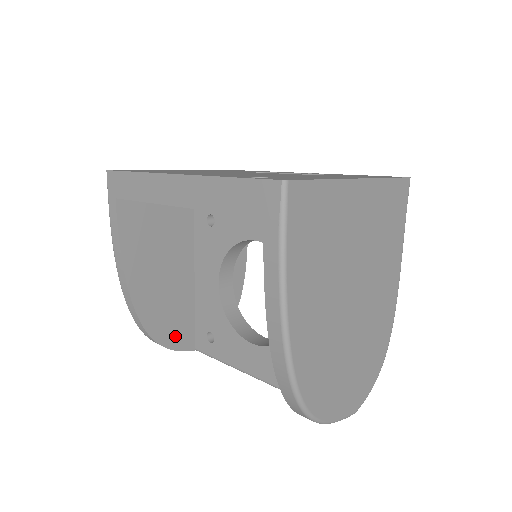
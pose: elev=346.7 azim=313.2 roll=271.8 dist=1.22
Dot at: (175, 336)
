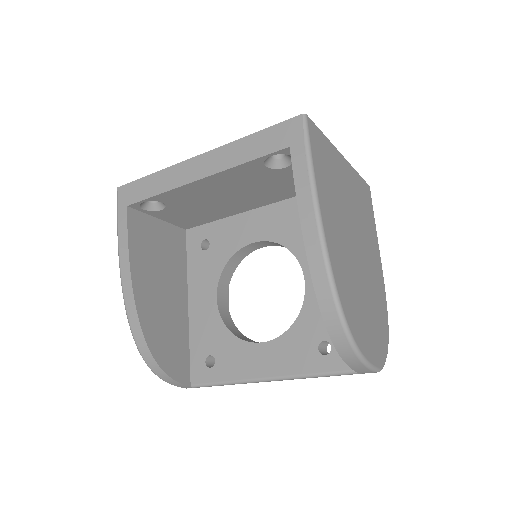
Dot at: (173, 362)
